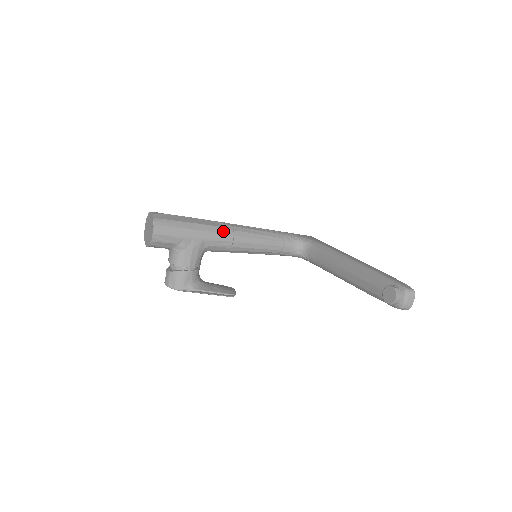
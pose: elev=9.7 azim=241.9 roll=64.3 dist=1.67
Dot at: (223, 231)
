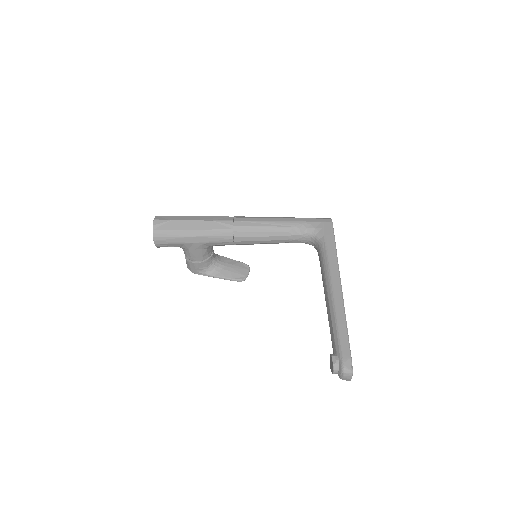
Dot at: (222, 234)
